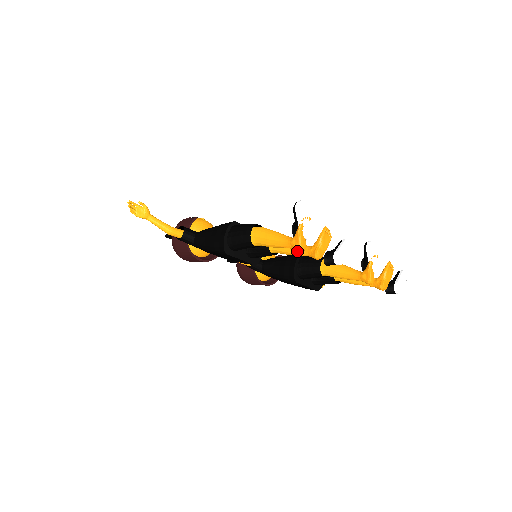
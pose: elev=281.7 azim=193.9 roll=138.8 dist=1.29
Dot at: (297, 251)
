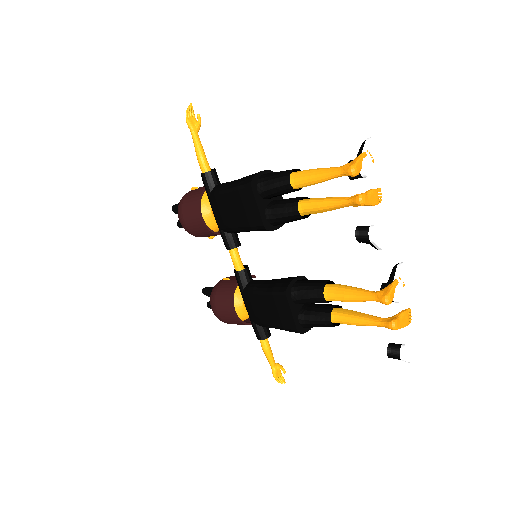
Dot at: (336, 198)
